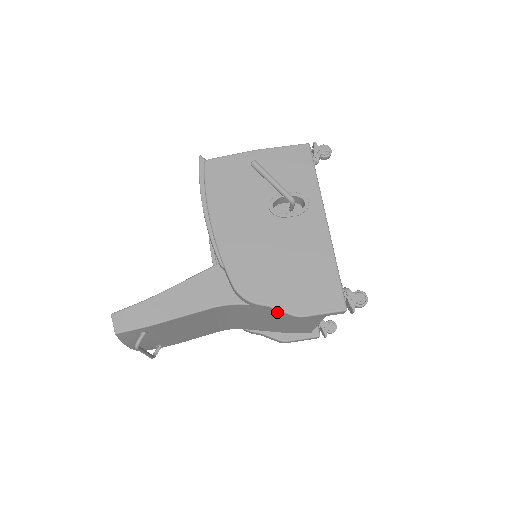
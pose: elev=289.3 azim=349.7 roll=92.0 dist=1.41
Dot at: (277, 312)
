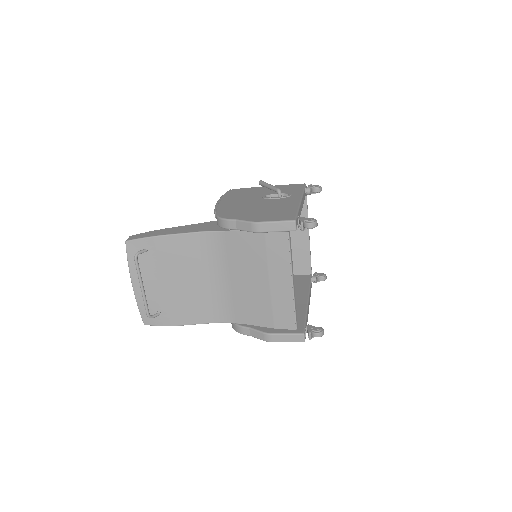
Dot at: (242, 228)
